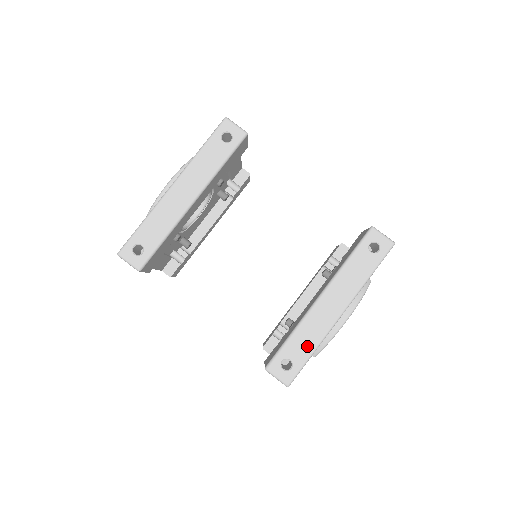
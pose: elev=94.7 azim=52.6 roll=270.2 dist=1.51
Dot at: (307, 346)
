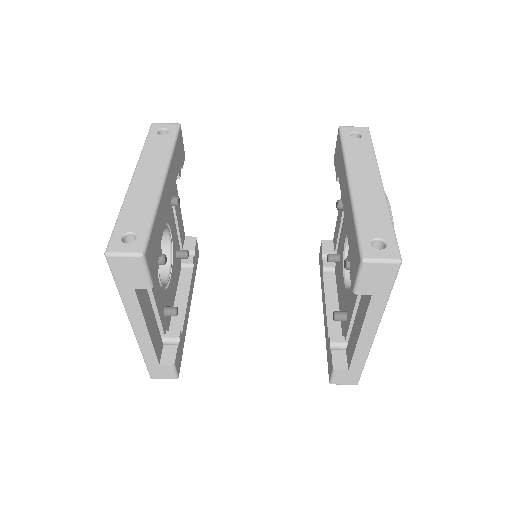
Dot at: (380, 219)
